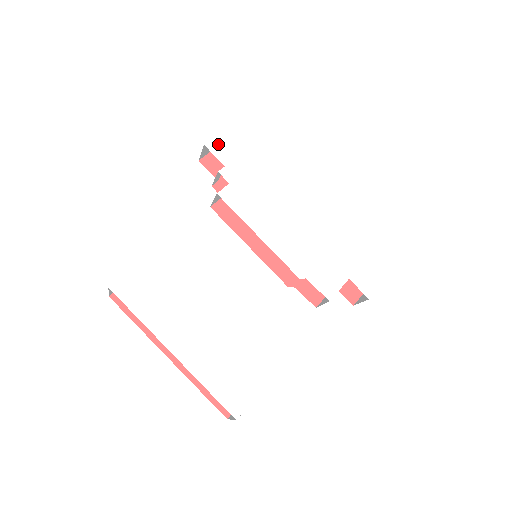
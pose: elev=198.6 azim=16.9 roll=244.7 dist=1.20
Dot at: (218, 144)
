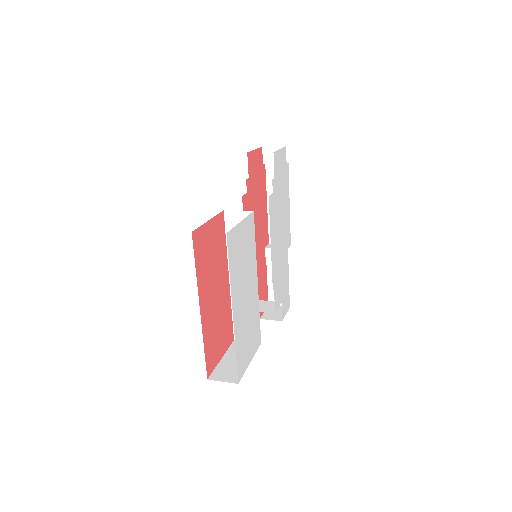
Dot at: (276, 158)
